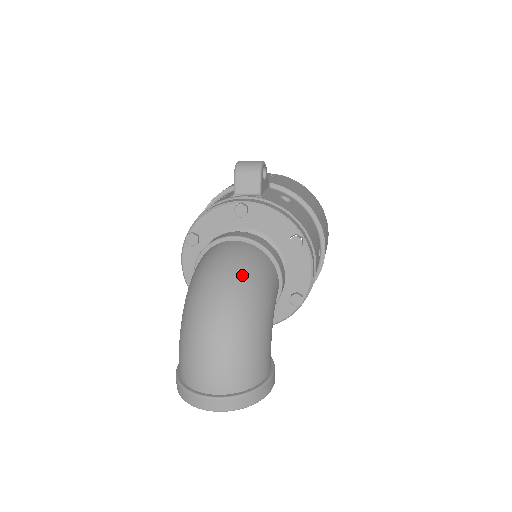
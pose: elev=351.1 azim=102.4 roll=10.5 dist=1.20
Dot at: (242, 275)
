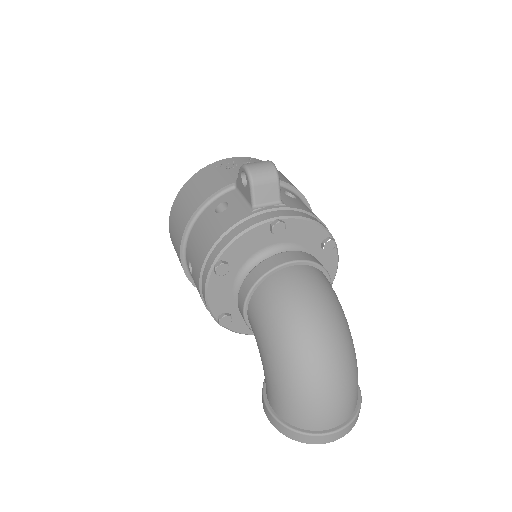
Dot at: (329, 307)
